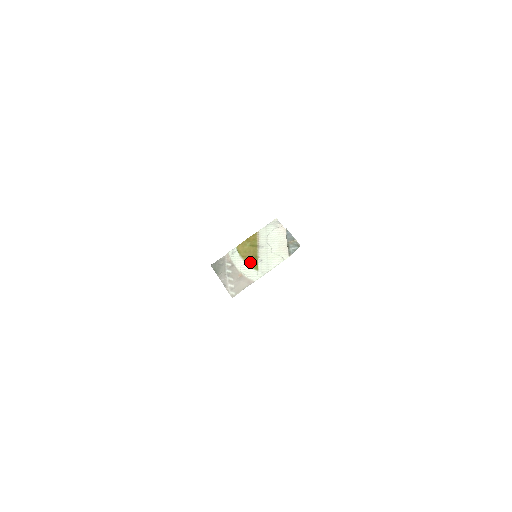
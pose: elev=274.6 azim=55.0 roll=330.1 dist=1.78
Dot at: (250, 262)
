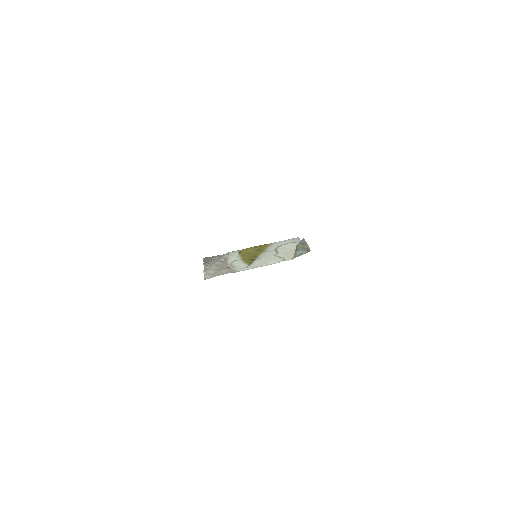
Dot at: (246, 259)
